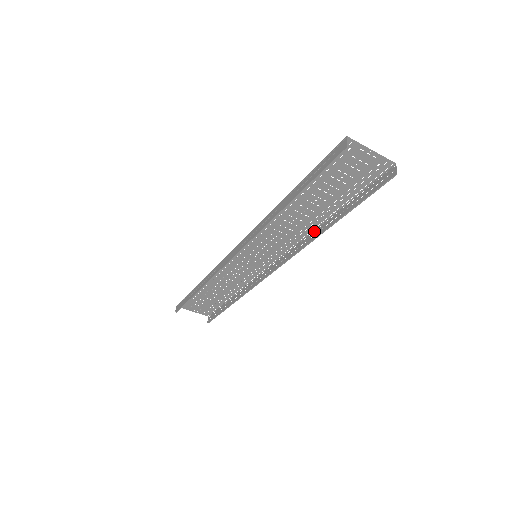
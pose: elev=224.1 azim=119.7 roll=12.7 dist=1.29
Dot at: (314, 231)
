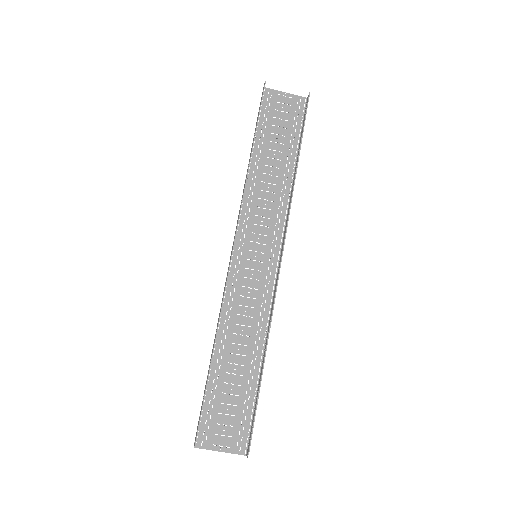
Dot at: (291, 192)
